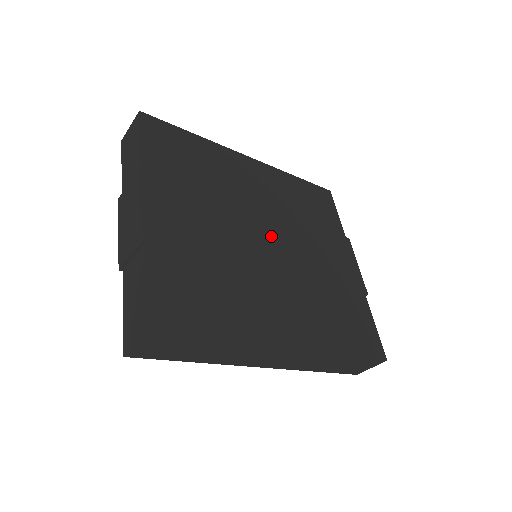
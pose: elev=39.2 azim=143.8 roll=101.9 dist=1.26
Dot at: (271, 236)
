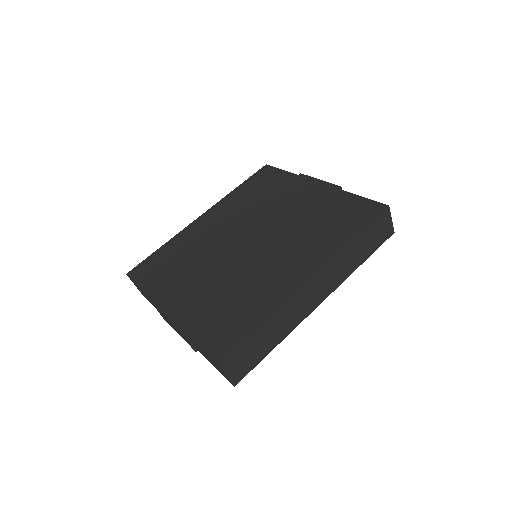
Dot at: (247, 238)
